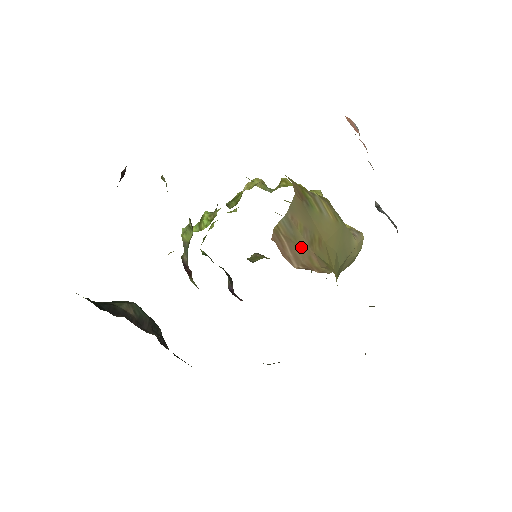
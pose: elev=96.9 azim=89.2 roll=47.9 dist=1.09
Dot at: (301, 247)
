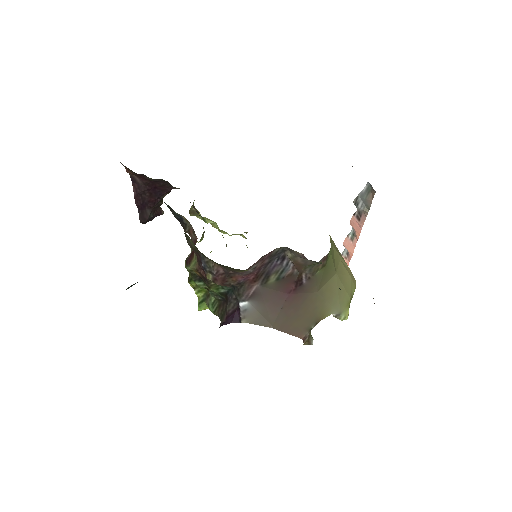
Dot at: occluded
